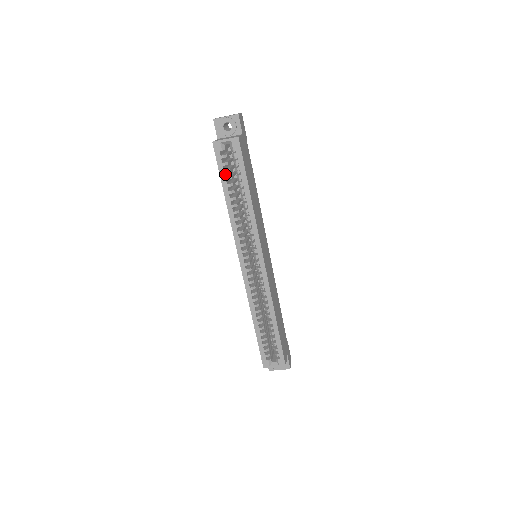
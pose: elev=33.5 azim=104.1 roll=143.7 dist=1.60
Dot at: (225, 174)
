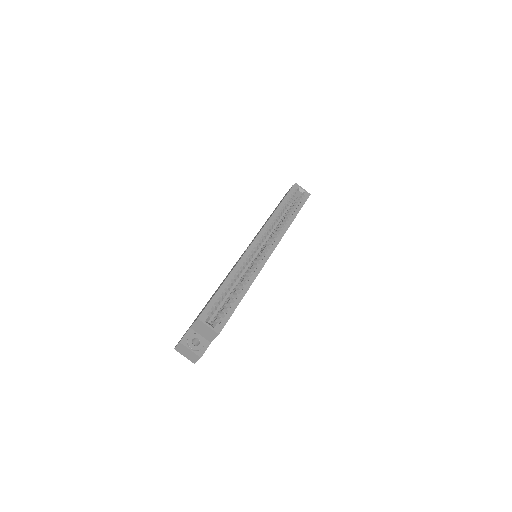
Dot at: (288, 199)
